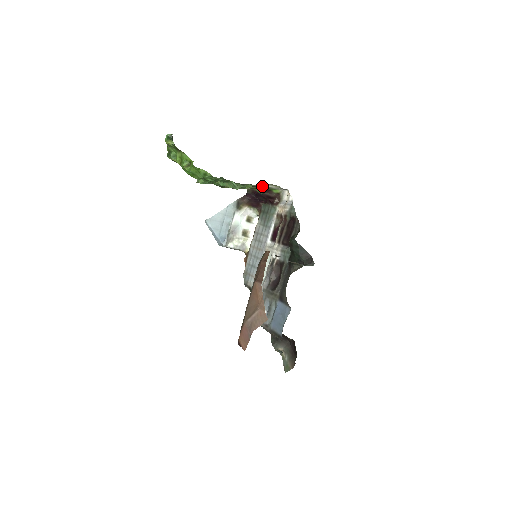
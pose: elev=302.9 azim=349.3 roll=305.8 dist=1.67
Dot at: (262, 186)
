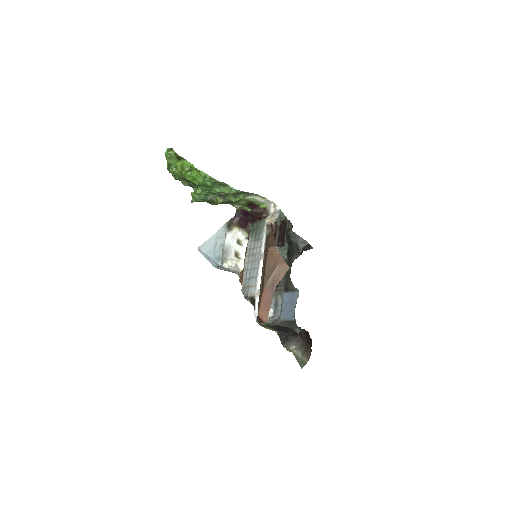
Dot at: (251, 200)
